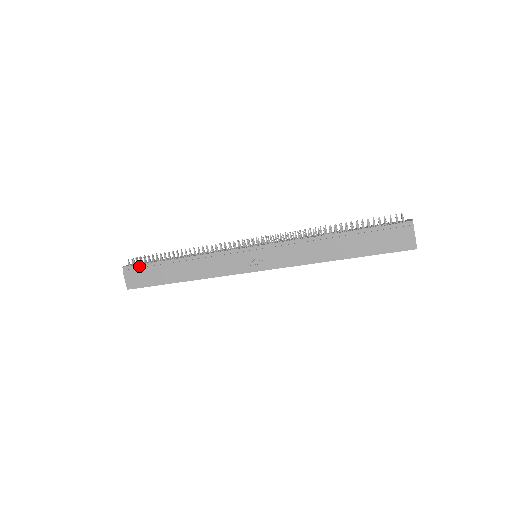
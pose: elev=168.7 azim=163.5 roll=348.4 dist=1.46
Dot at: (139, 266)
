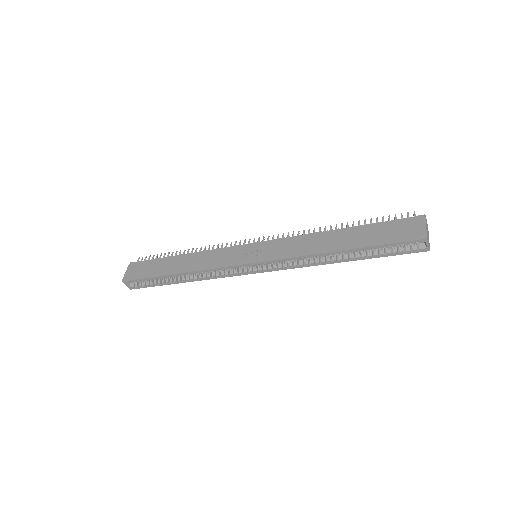
Dot at: (145, 261)
